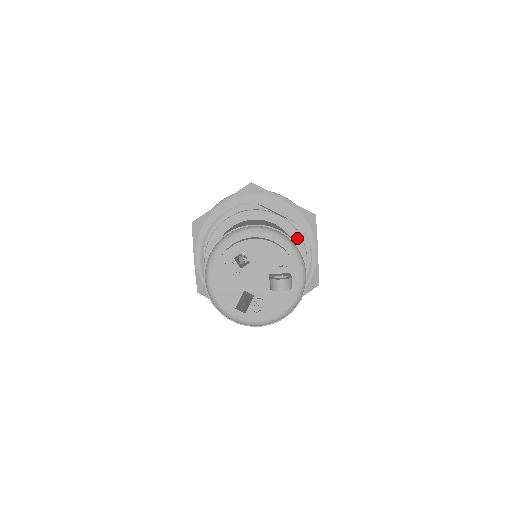
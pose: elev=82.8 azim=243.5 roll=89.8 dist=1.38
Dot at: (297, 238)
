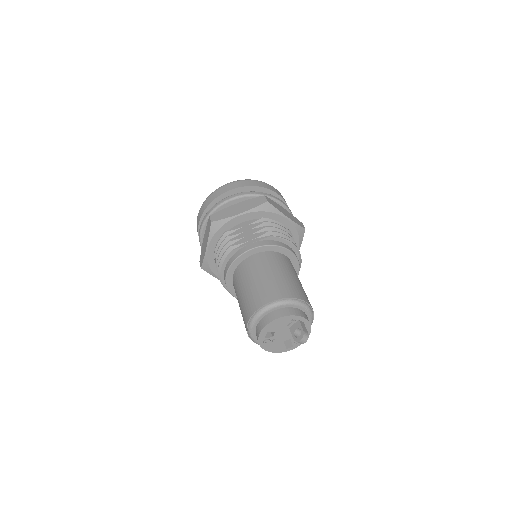
Dot at: (275, 248)
